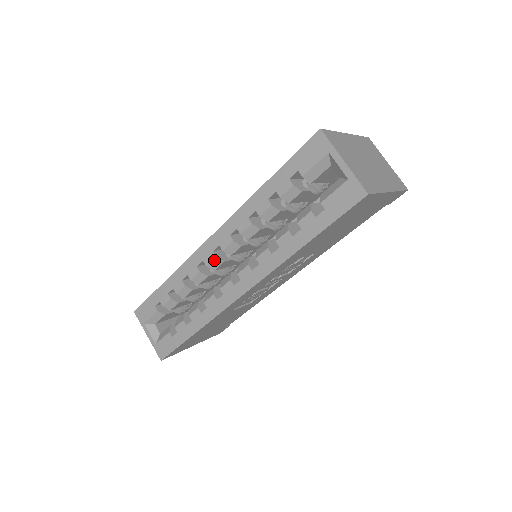
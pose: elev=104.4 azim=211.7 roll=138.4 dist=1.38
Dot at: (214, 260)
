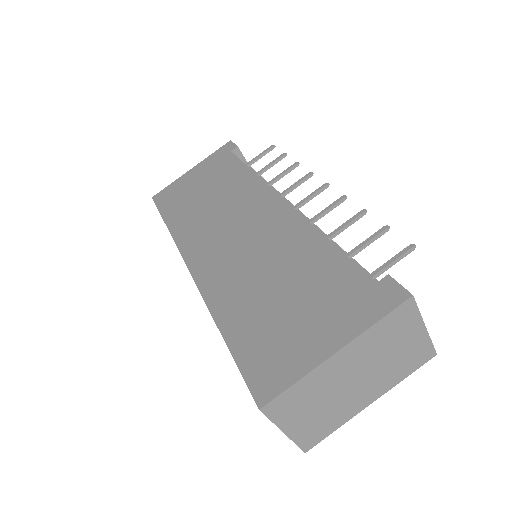
Dot at: occluded
